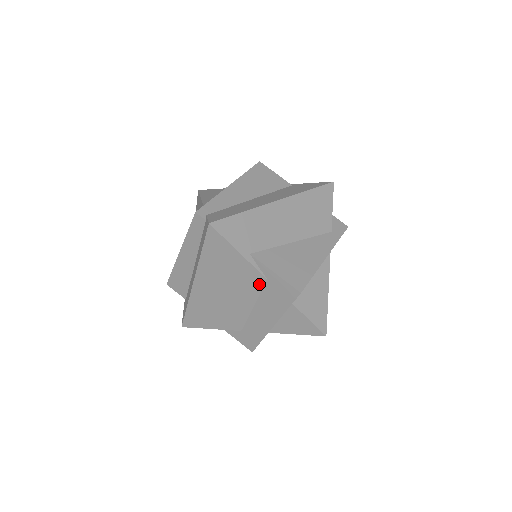
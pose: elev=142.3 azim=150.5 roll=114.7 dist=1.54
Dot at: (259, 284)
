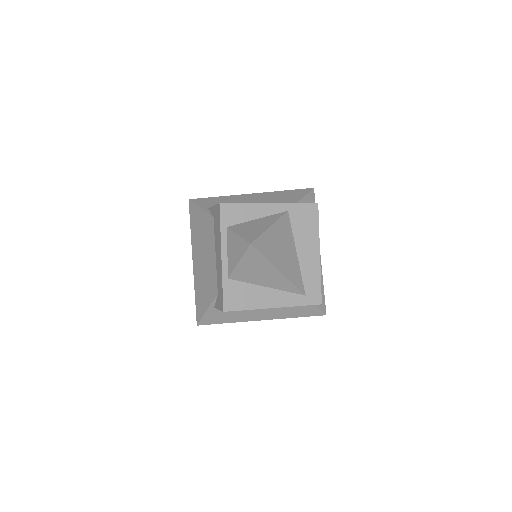
Dot at: (212, 227)
